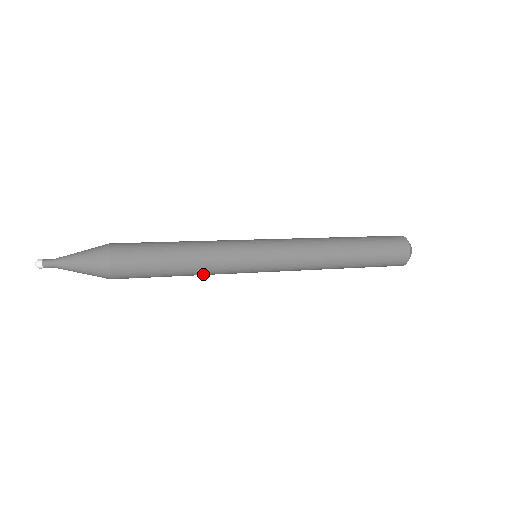
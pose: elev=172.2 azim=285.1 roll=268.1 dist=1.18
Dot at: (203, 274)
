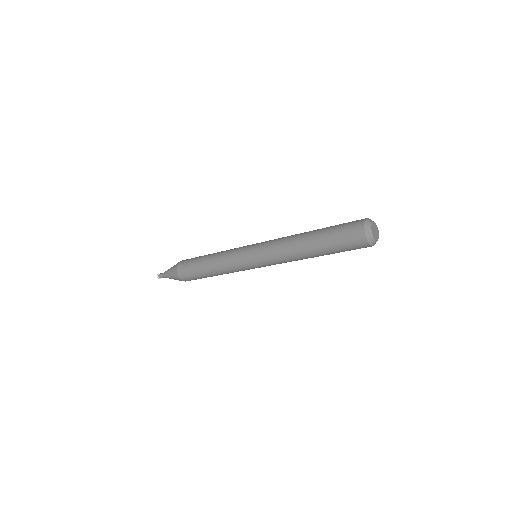
Dot at: (218, 262)
